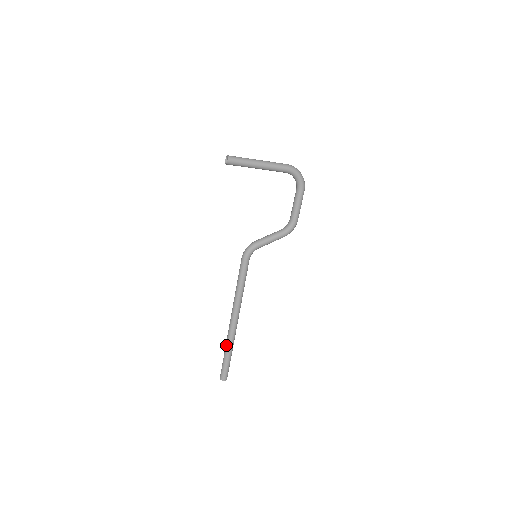
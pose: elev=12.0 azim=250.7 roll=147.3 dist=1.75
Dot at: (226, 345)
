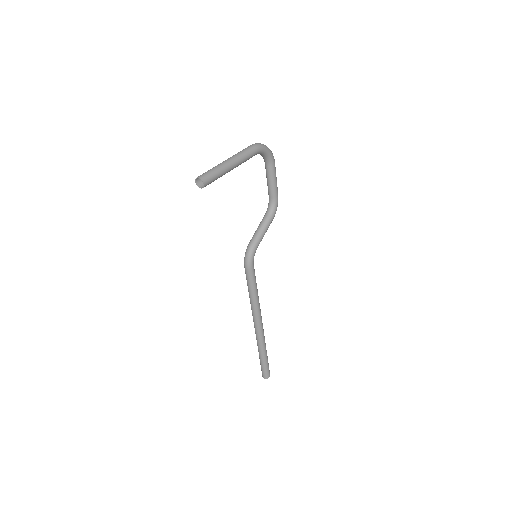
Dot at: (260, 350)
